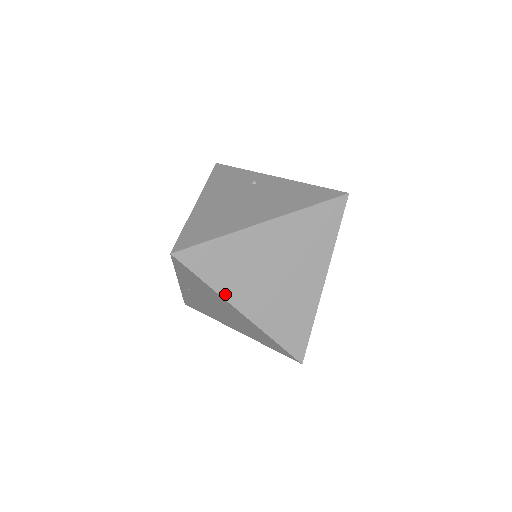
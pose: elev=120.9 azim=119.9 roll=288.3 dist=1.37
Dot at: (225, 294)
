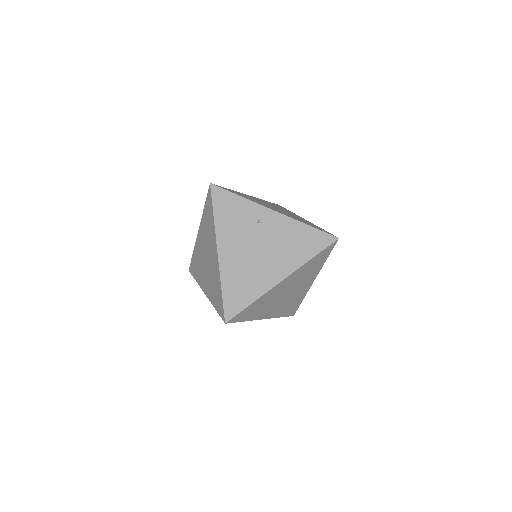
Dot at: (255, 318)
